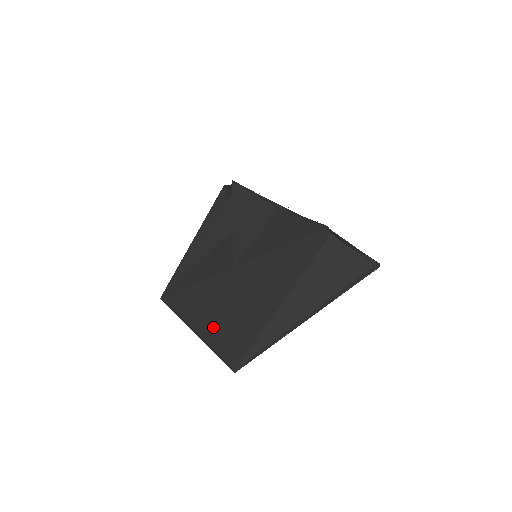
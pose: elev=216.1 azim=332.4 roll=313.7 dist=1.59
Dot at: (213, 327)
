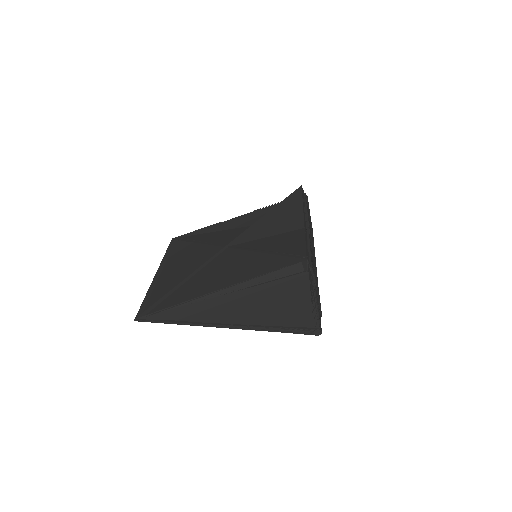
Dot at: (167, 279)
